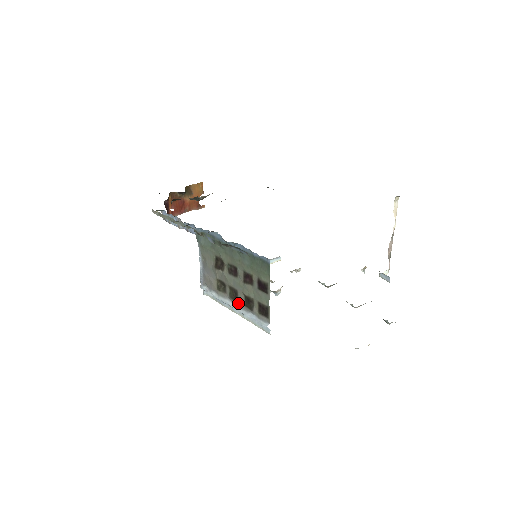
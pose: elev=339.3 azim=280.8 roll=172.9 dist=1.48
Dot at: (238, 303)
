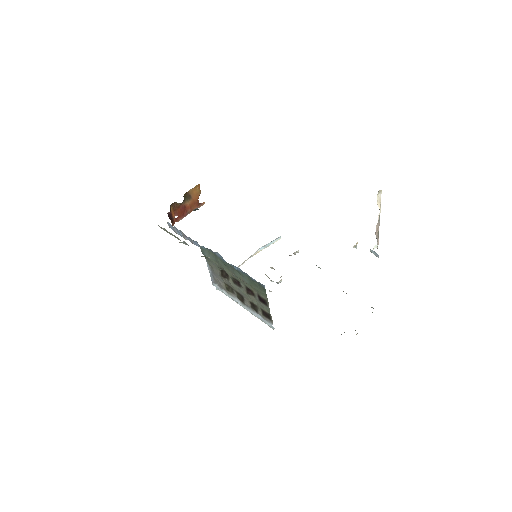
Dot at: (245, 304)
